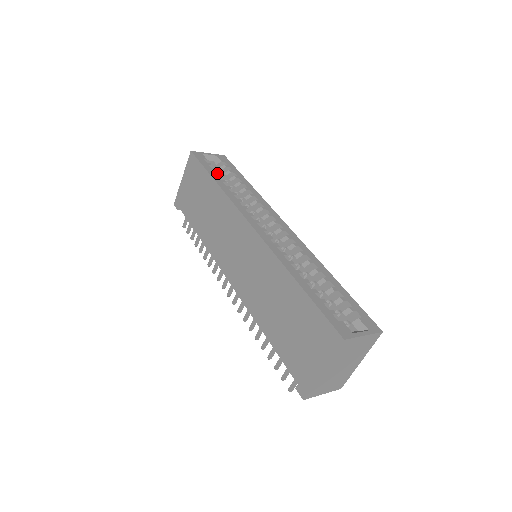
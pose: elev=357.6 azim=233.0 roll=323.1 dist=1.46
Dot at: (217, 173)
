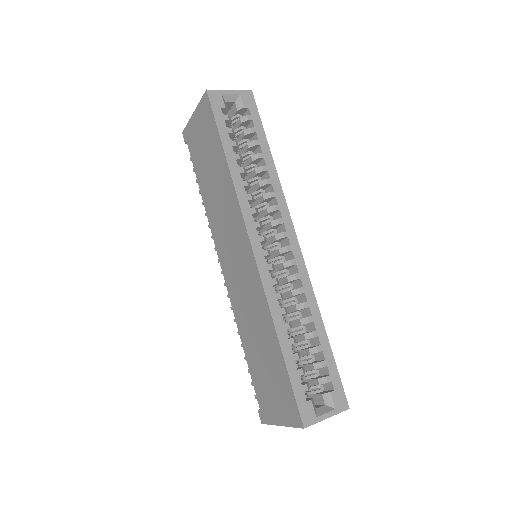
Dot at: (233, 134)
